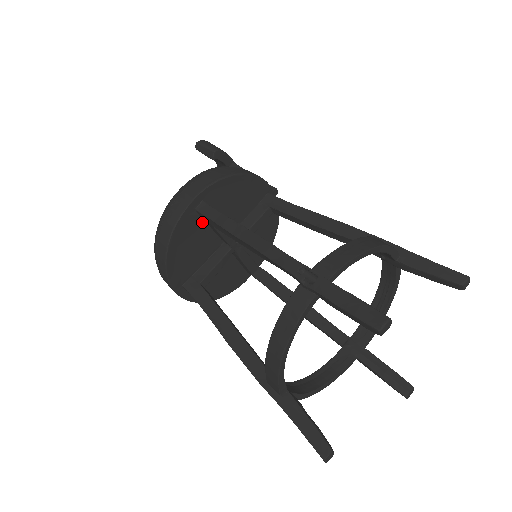
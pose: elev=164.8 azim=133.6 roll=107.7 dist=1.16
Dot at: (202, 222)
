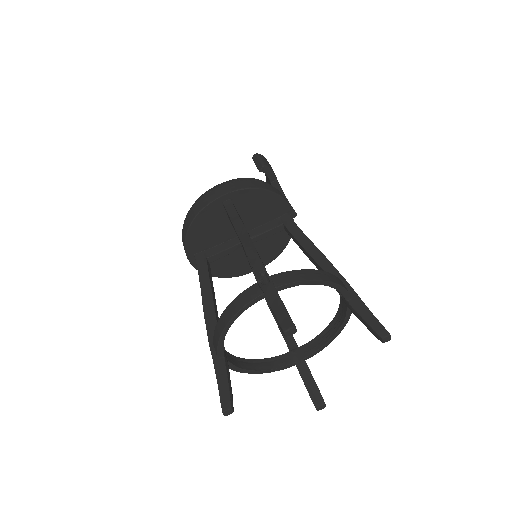
Dot at: (225, 214)
